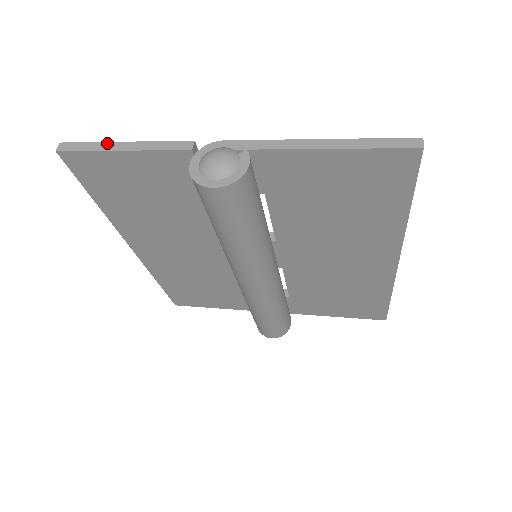
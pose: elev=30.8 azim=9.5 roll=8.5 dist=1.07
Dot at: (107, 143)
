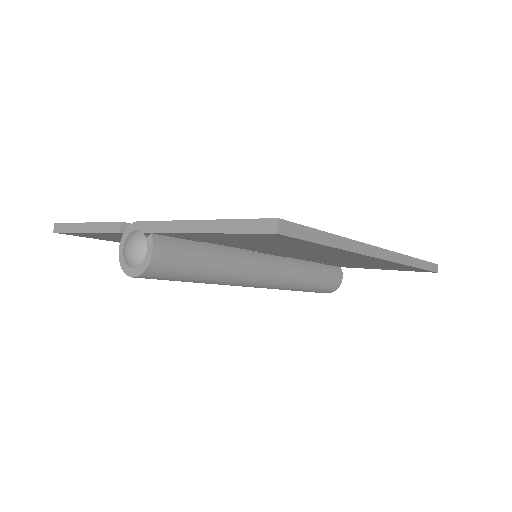
Dot at: (76, 224)
